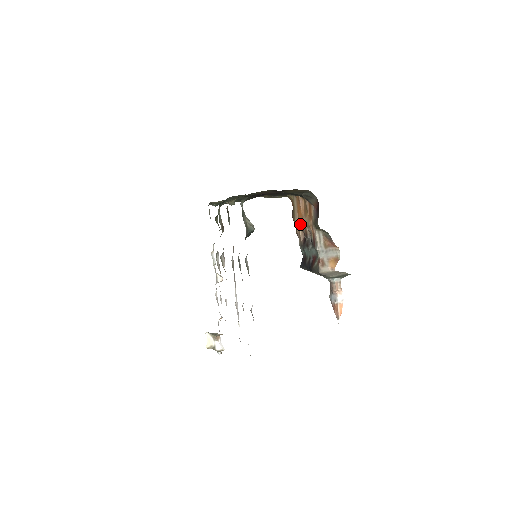
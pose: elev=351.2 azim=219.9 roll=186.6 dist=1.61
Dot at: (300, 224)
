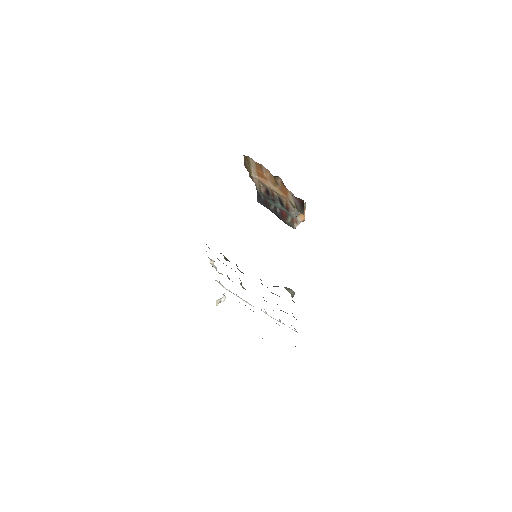
Dot at: (262, 183)
